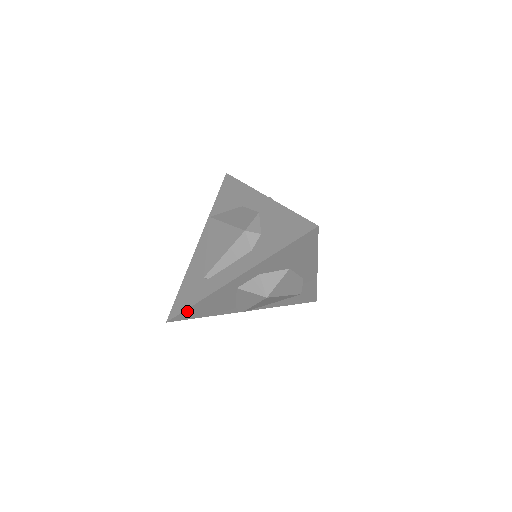
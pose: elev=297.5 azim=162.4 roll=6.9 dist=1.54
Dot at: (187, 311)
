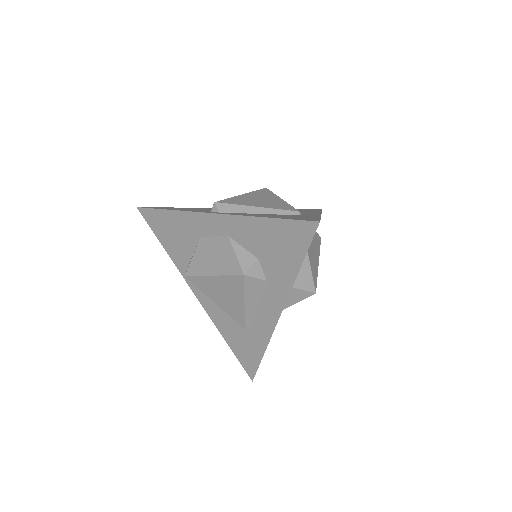
Dot at: occluded
